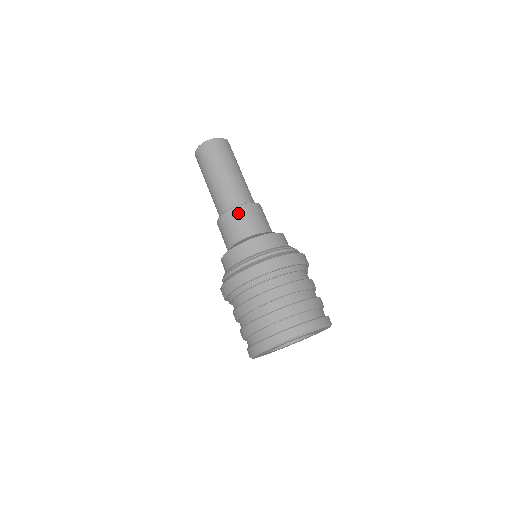
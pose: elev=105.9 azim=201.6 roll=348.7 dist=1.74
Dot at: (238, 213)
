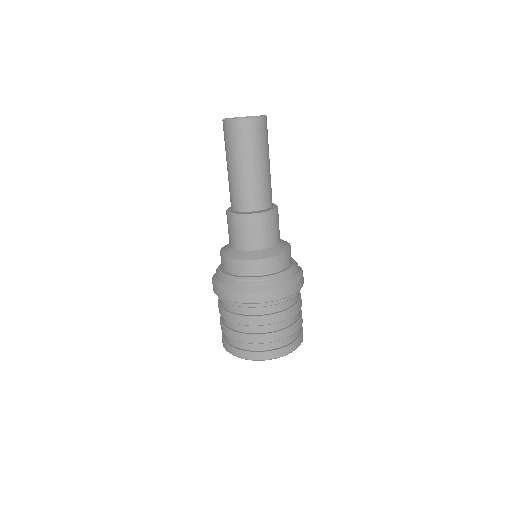
Dot at: (236, 222)
